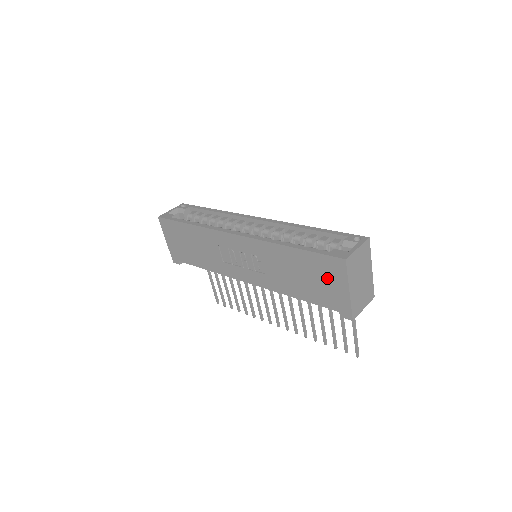
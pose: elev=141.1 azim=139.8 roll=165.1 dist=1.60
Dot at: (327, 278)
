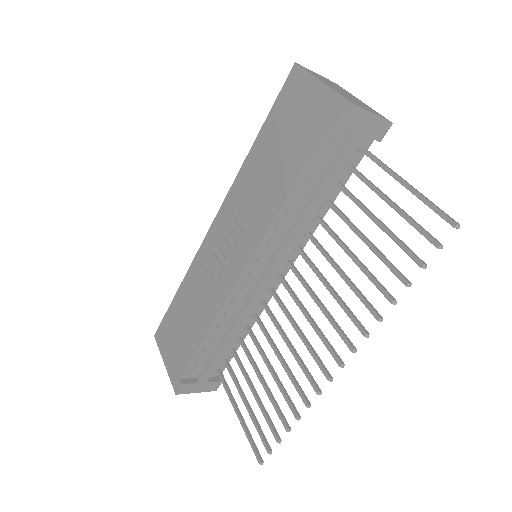
Dot at: (296, 108)
